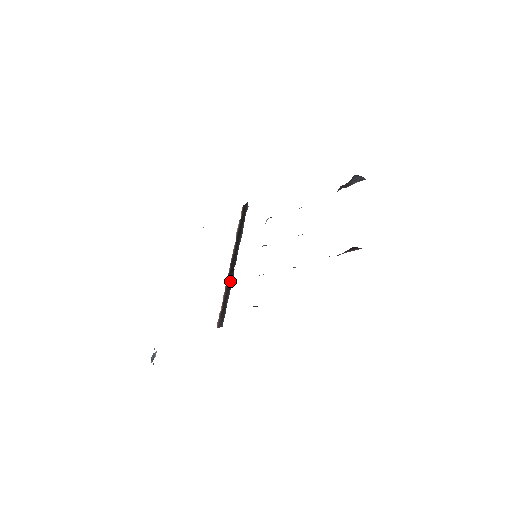
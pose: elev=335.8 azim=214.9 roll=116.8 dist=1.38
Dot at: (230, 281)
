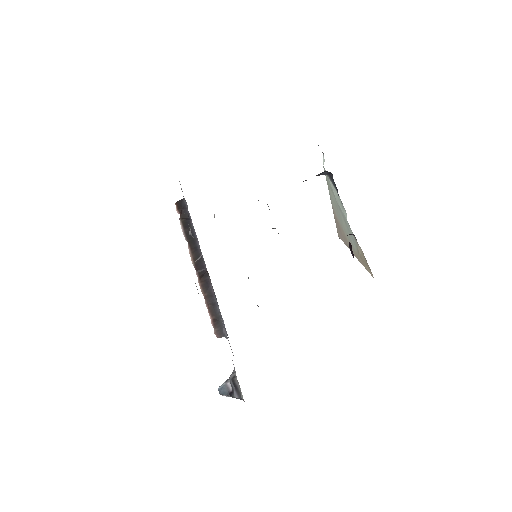
Dot at: (209, 287)
